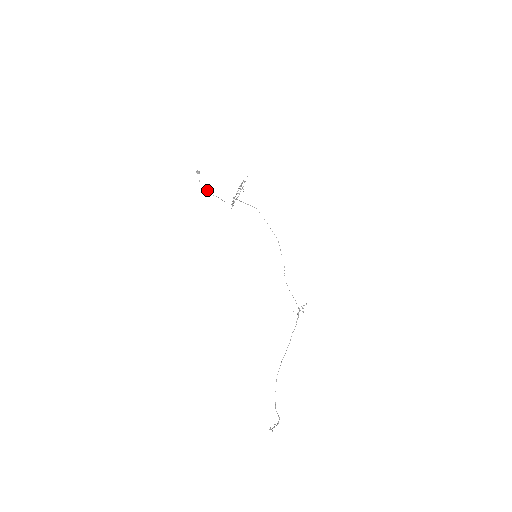
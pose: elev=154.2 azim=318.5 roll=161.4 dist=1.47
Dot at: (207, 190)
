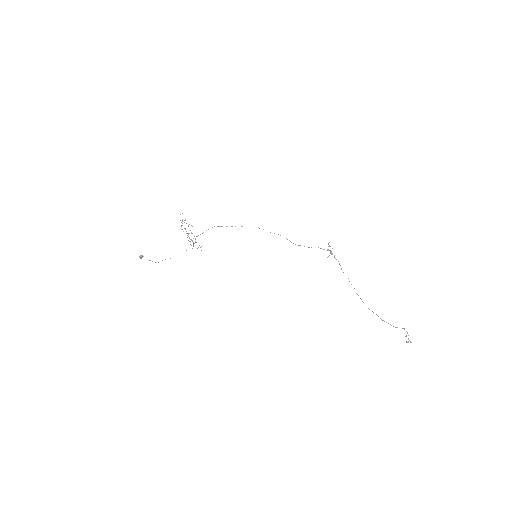
Dot at: occluded
